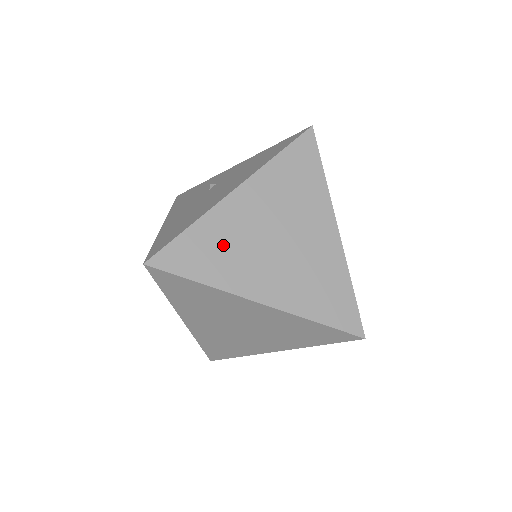
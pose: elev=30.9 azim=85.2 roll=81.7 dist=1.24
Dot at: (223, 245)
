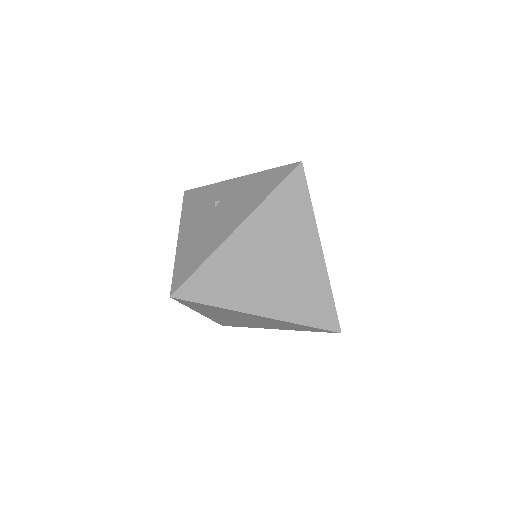
Dot at: (230, 275)
